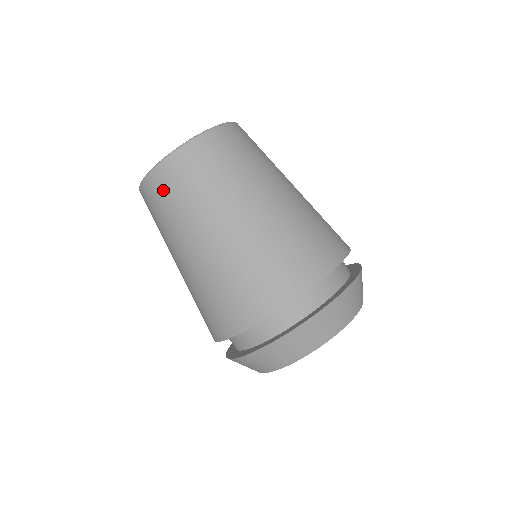
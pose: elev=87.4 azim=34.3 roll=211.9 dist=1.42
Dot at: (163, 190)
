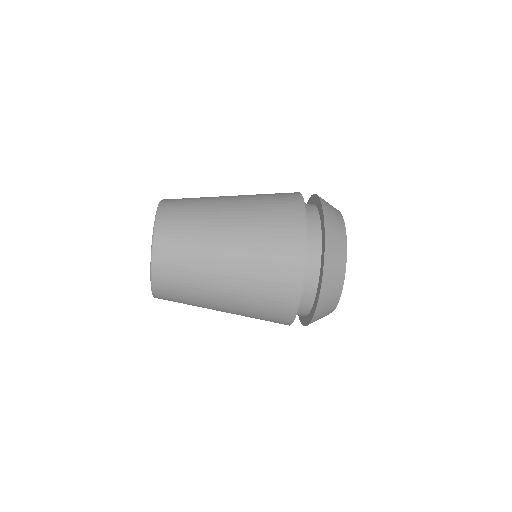
Dot at: occluded
